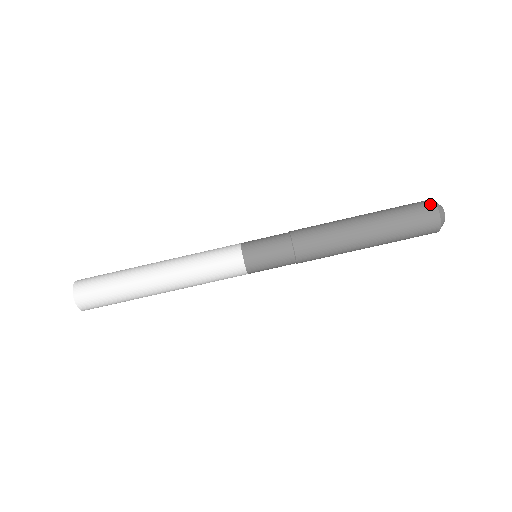
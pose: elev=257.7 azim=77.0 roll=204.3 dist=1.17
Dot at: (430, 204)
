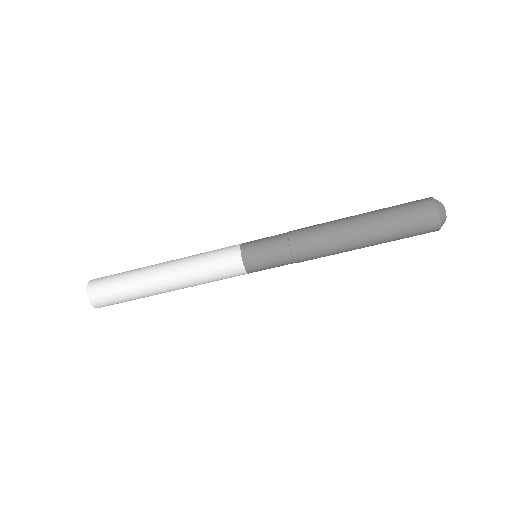
Dot at: (435, 221)
